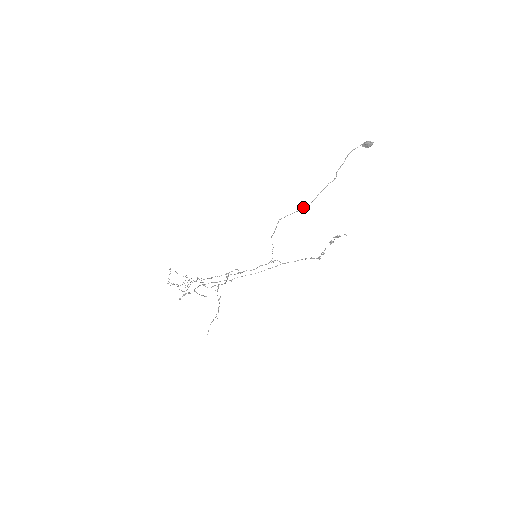
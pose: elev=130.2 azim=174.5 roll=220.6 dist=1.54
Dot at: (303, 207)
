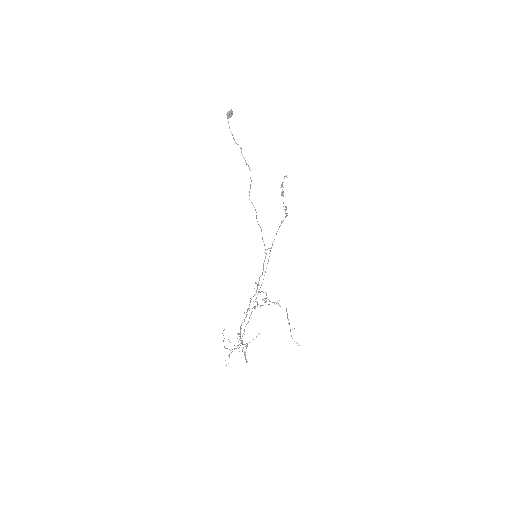
Dot at: (250, 178)
